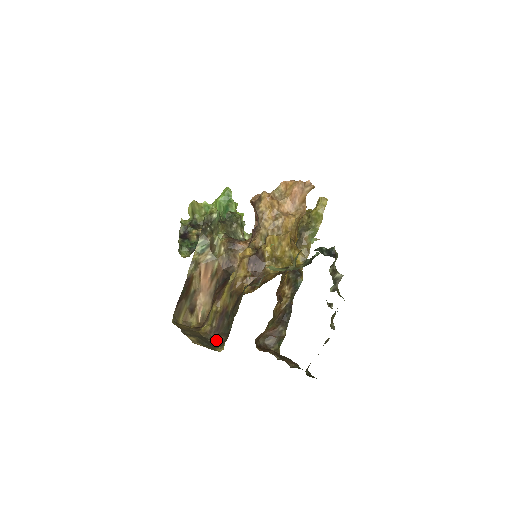
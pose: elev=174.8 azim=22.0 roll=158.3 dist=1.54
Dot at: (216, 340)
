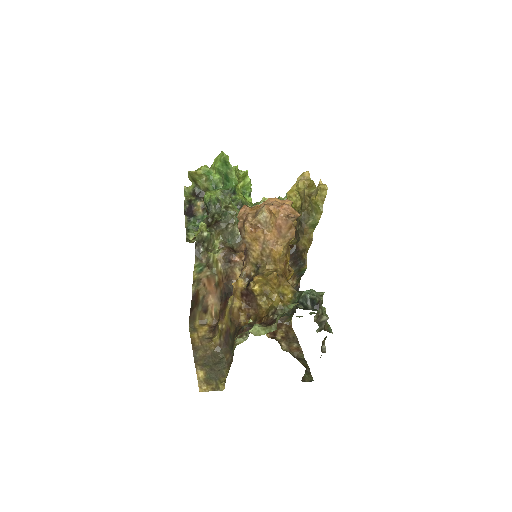
Dot at: (225, 356)
